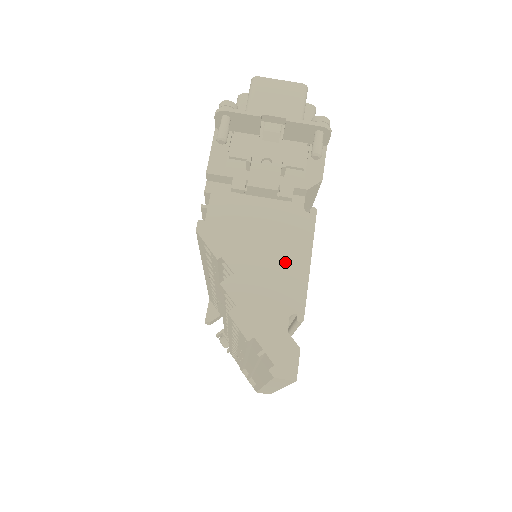
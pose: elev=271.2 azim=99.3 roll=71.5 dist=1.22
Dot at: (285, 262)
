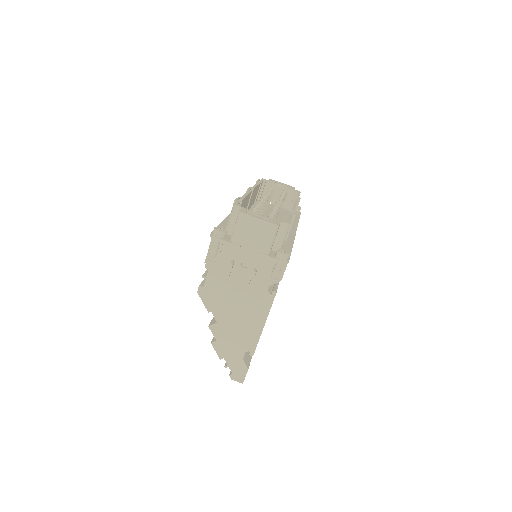
Dot at: (249, 322)
